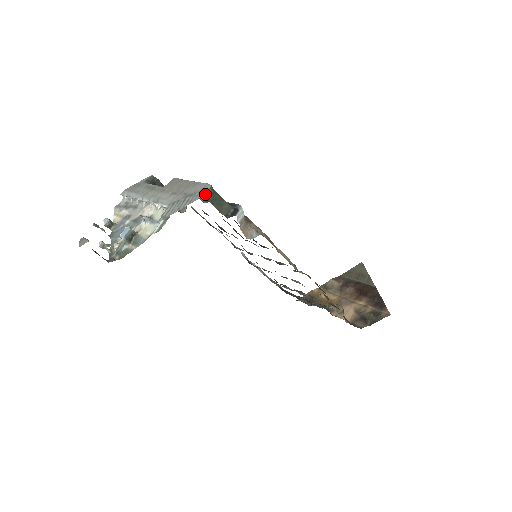
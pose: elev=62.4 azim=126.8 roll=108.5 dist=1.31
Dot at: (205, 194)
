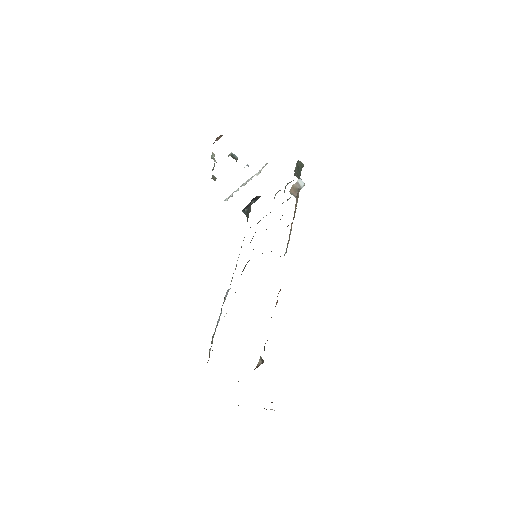
Dot at: occluded
